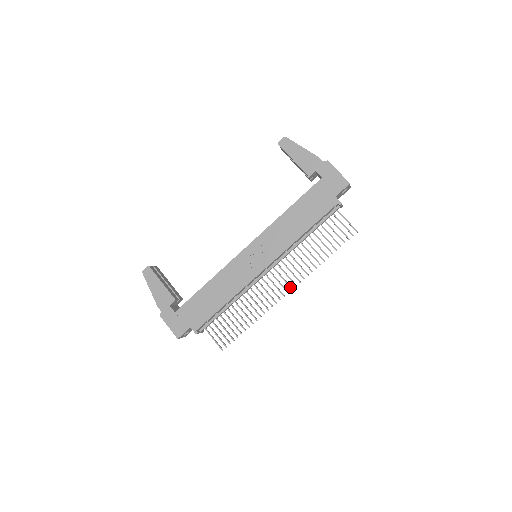
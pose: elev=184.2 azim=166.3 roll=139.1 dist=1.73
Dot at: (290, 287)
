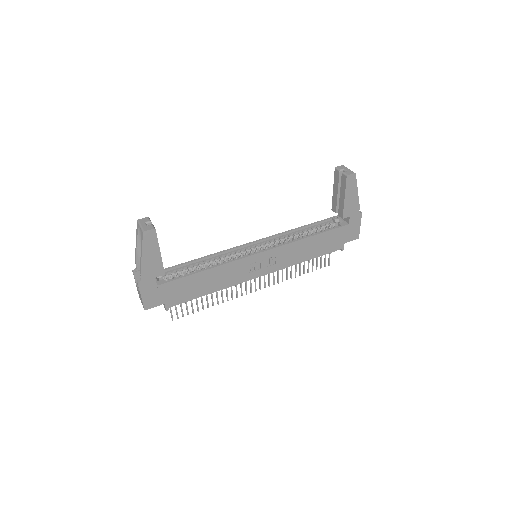
Dot at: (260, 288)
